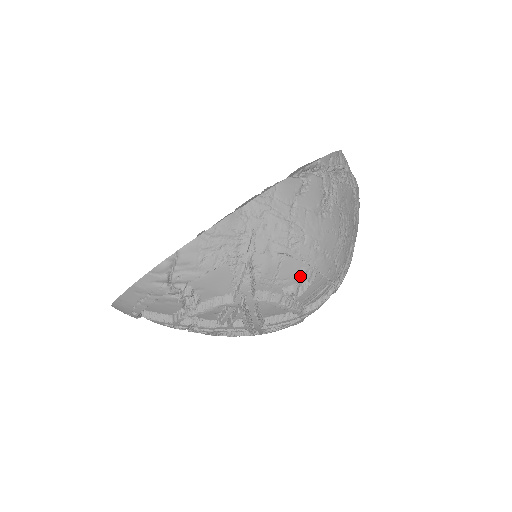
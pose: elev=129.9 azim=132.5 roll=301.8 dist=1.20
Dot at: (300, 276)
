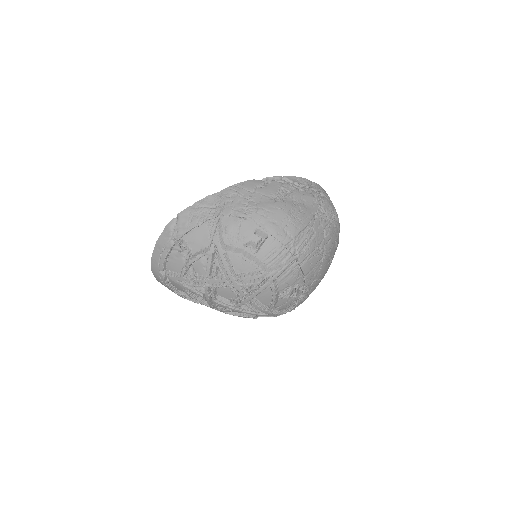
Dot at: (255, 235)
